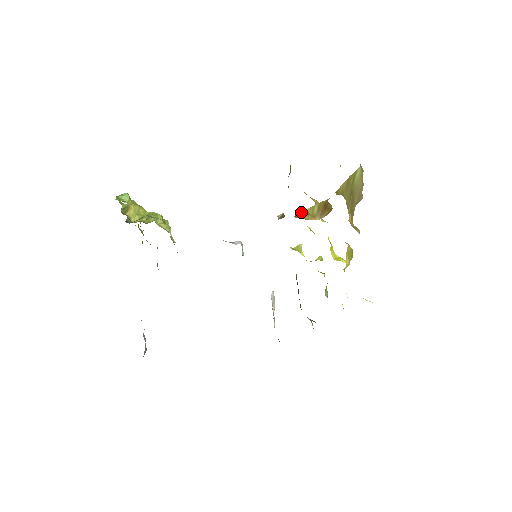
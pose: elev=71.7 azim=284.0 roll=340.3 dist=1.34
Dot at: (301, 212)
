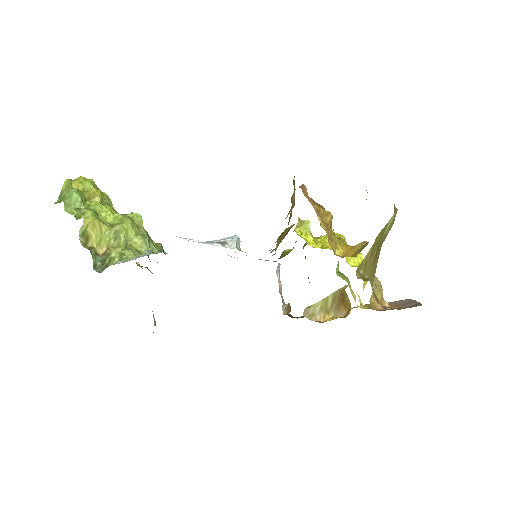
Dot at: (311, 306)
